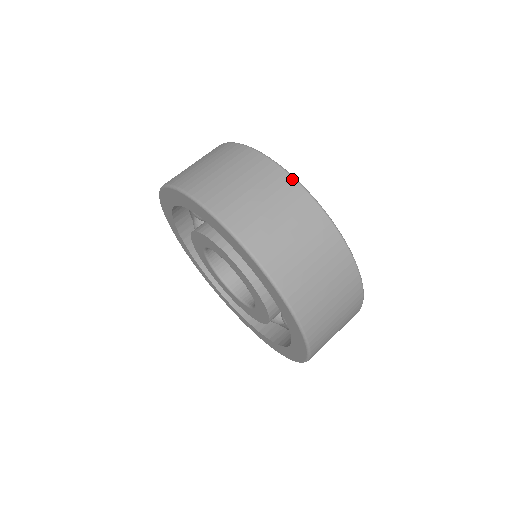
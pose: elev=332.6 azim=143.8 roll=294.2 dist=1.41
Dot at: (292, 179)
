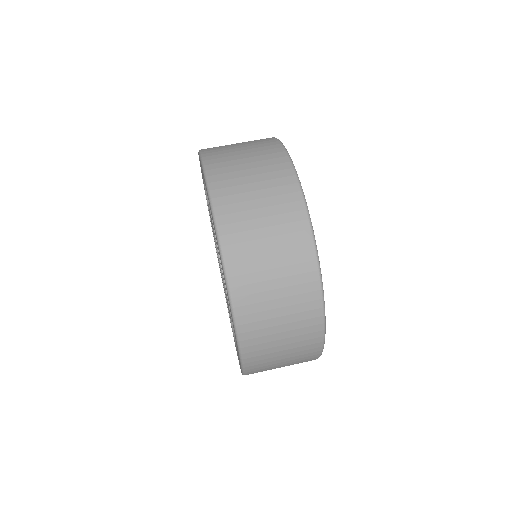
Dot at: (315, 260)
